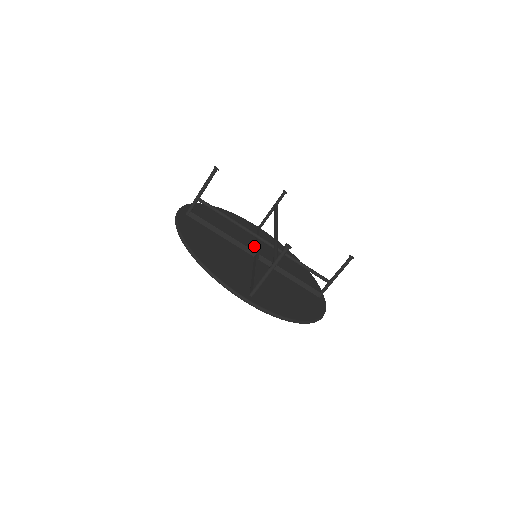
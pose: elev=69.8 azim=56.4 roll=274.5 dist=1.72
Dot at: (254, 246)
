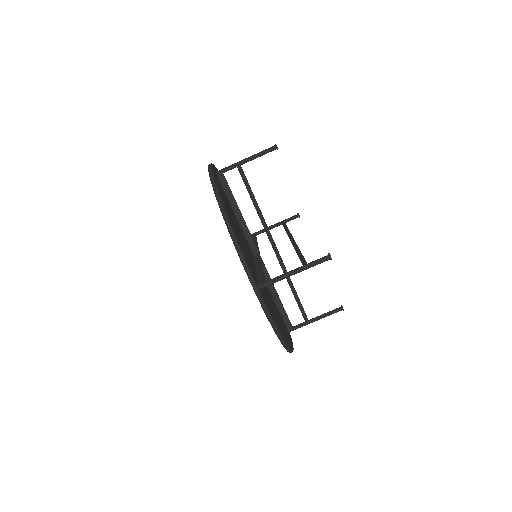
Dot at: occluded
